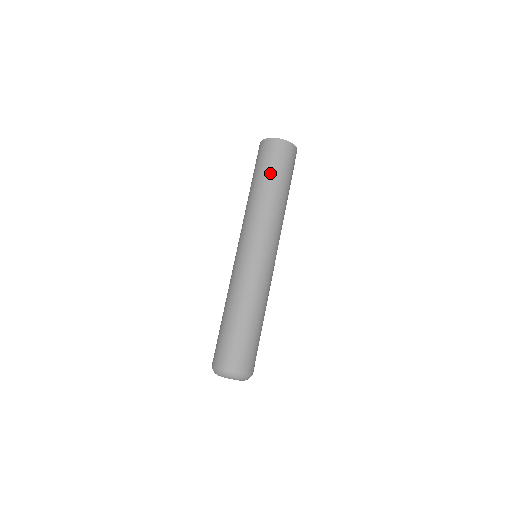
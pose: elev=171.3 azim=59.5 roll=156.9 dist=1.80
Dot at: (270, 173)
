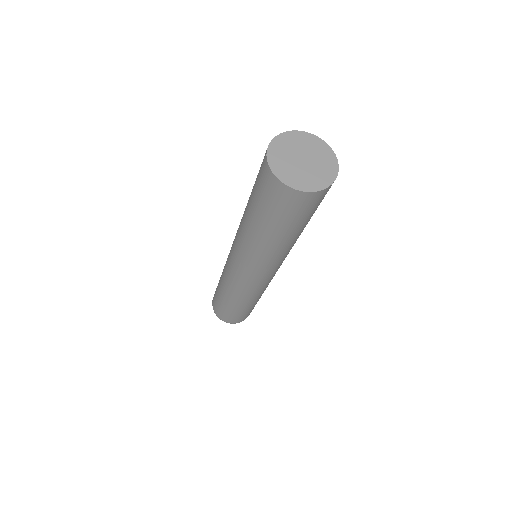
Dot at: (254, 207)
